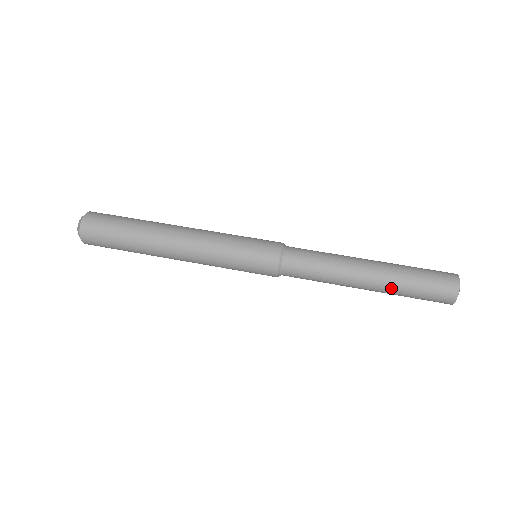
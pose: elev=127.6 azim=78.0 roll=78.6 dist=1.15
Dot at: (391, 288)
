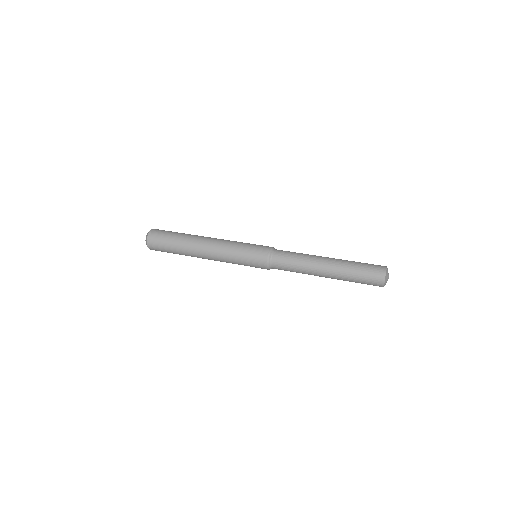
Dot at: (341, 278)
